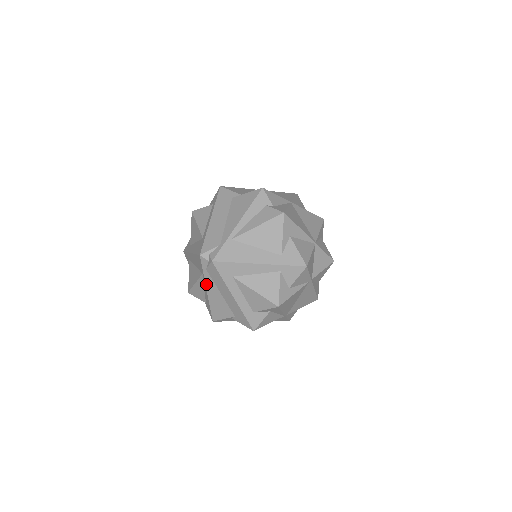
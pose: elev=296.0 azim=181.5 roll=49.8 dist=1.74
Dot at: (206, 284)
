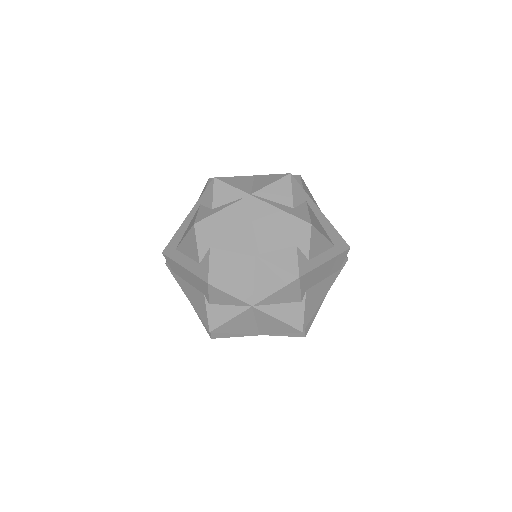
Dot at: (182, 289)
